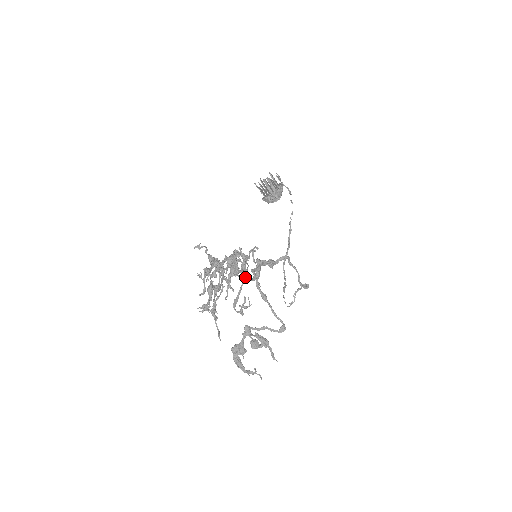
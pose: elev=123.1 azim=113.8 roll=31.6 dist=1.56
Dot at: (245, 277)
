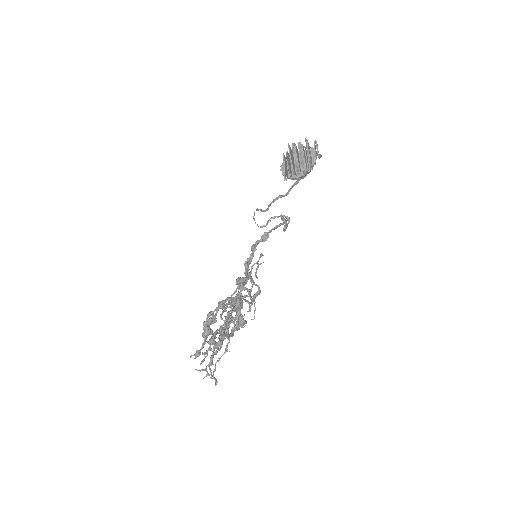
Dot at: occluded
